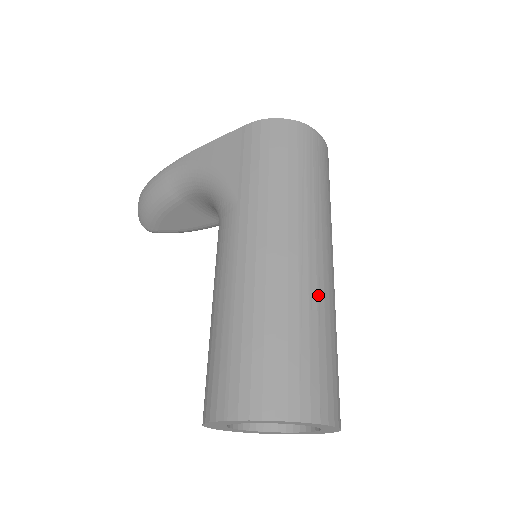
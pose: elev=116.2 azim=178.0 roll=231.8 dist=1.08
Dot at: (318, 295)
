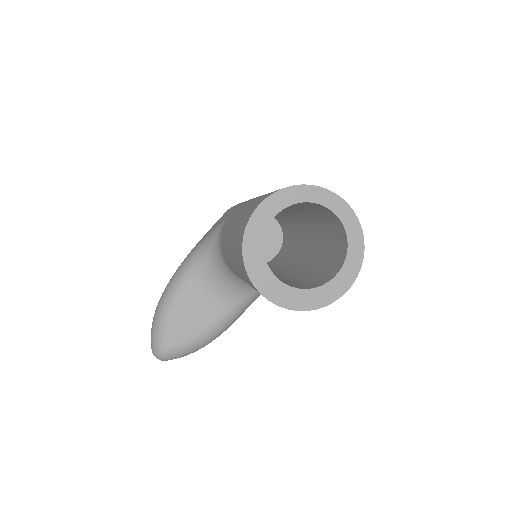
Dot at: occluded
